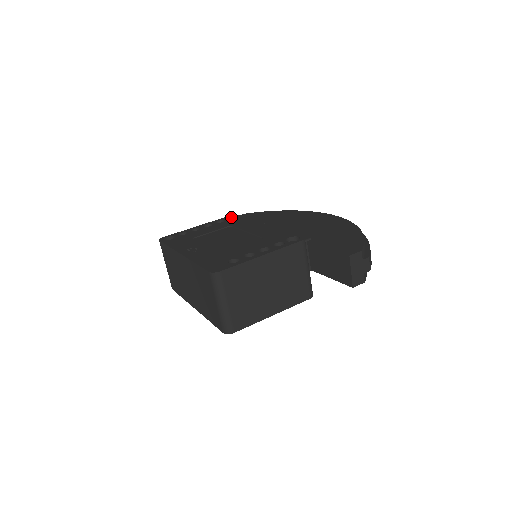
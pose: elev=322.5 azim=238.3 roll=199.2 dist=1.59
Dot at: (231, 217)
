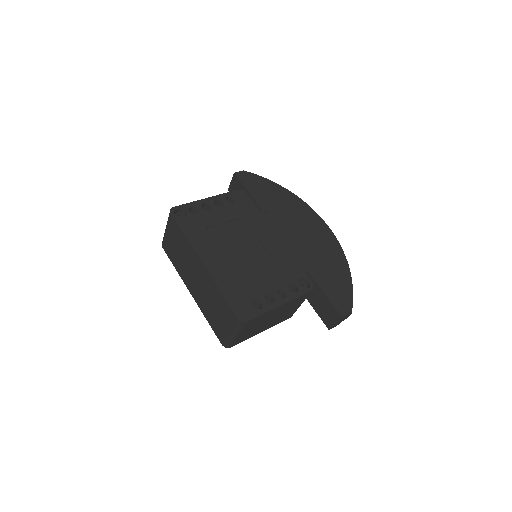
Dot at: (240, 195)
